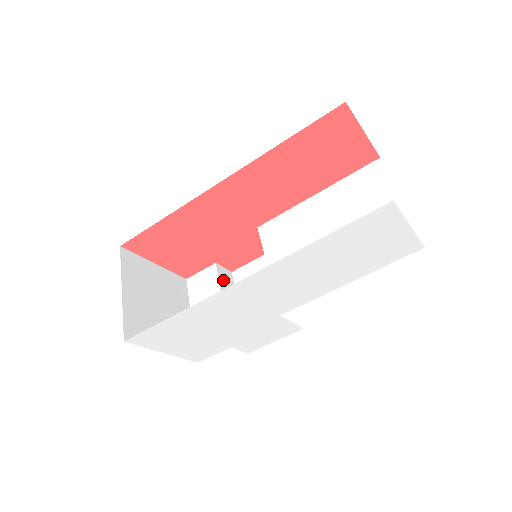
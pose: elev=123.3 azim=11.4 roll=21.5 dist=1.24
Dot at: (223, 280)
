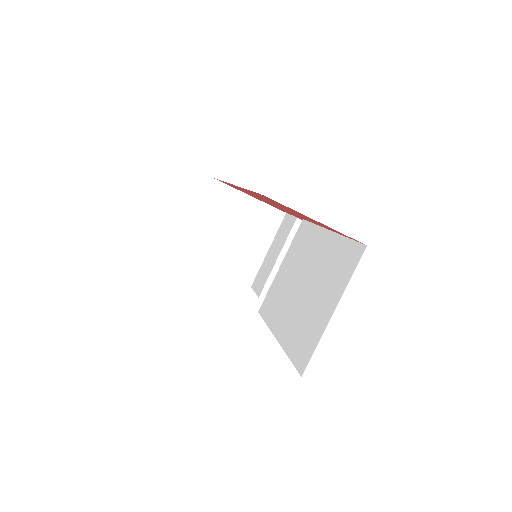
Dot at: occluded
